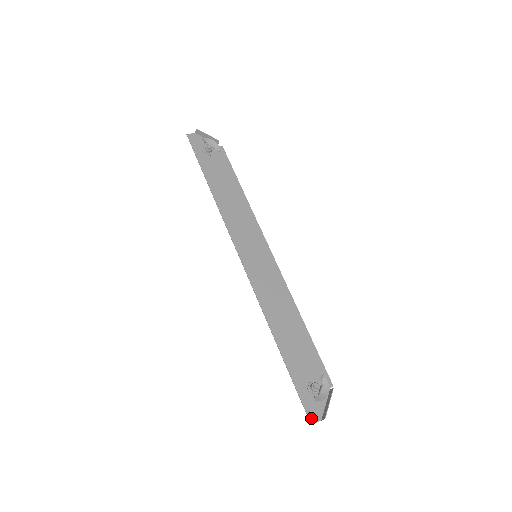
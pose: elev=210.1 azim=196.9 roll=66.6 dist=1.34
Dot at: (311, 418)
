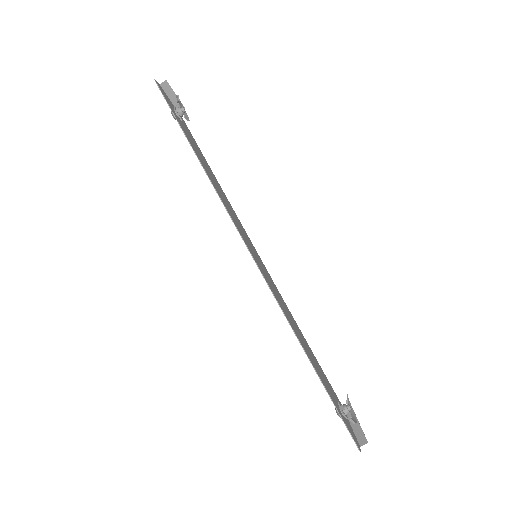
Dot at: (357, 444)
